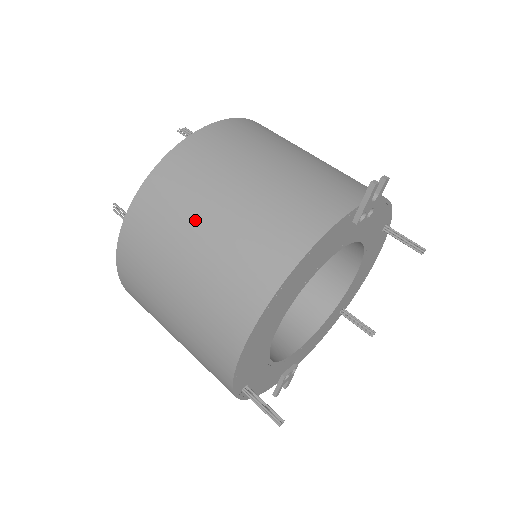
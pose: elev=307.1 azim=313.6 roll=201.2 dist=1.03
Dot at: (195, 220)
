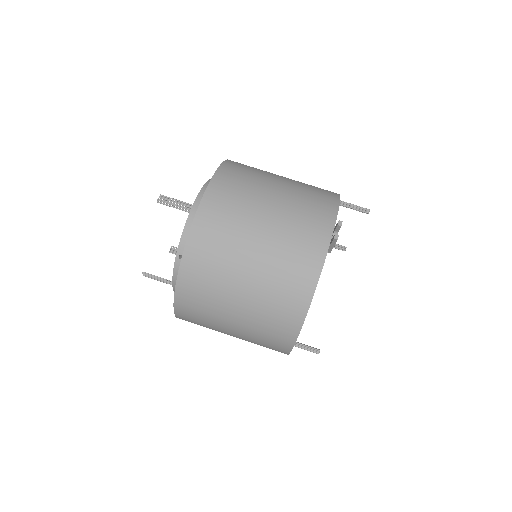
Dot at: (229, 298)
